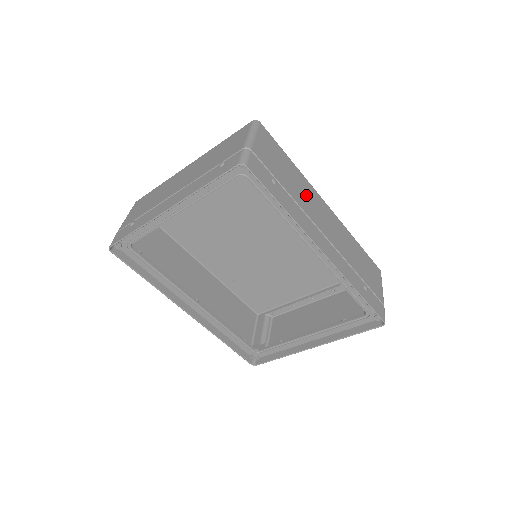
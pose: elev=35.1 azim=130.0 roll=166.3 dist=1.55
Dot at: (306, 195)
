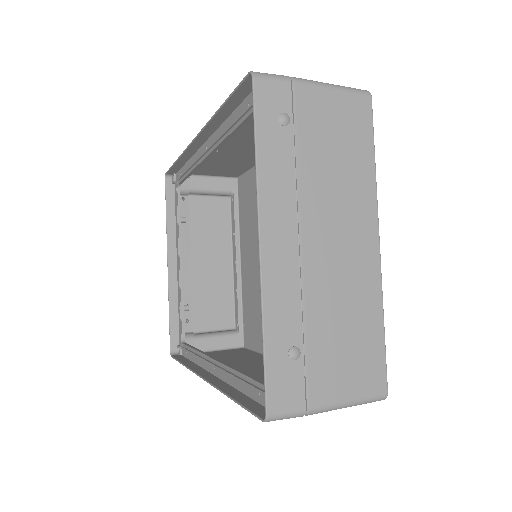
Dot at: occluded
